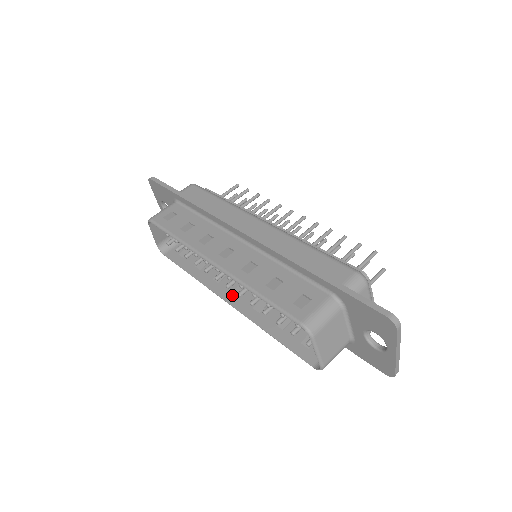
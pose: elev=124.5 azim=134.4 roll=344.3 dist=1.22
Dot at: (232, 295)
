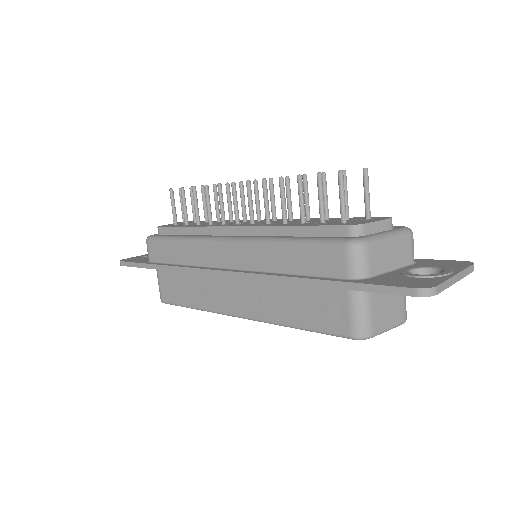
Dot at: occluded
